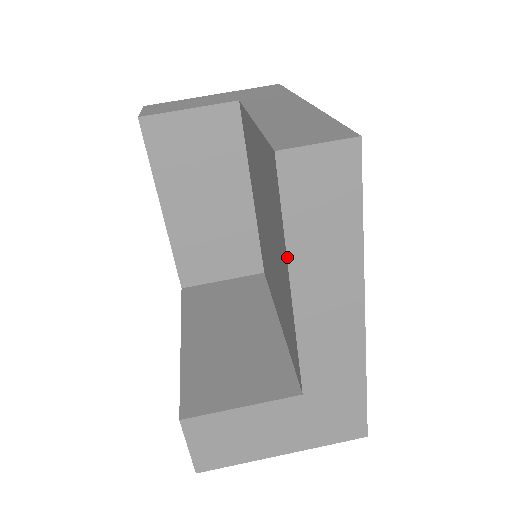
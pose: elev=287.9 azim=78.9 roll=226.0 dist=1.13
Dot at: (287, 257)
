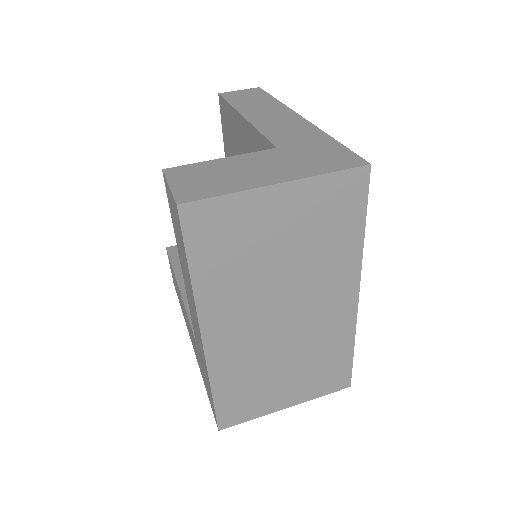
Dot at: (235, 109)
